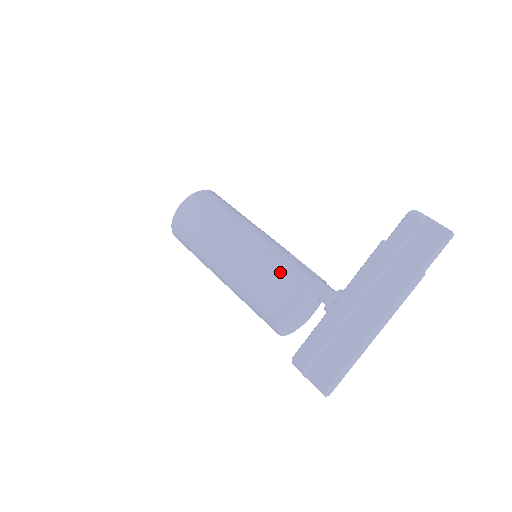
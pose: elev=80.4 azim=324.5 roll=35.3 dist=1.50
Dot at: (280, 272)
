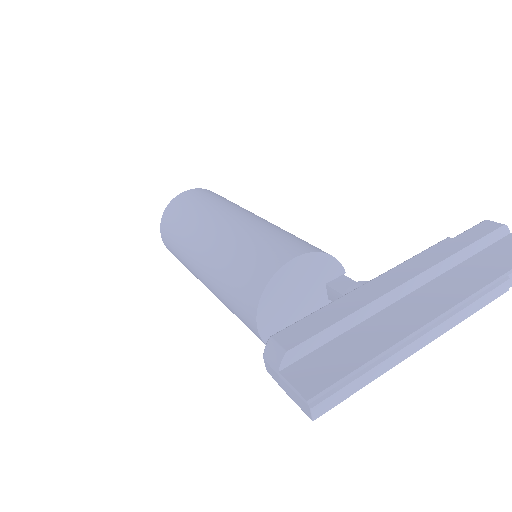
Dot at: (294, 237)
